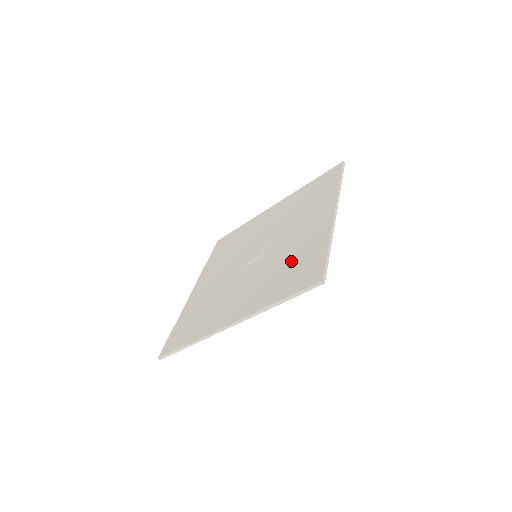
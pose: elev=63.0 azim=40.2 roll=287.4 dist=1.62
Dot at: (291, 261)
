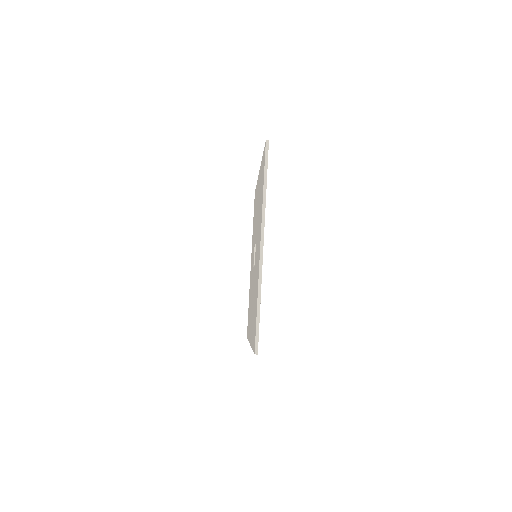
Dot at: occluded
